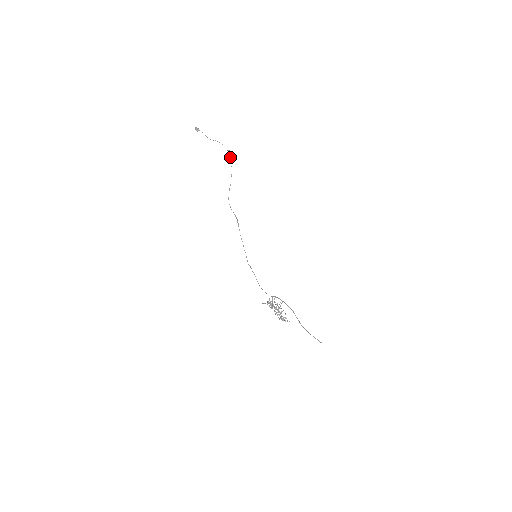
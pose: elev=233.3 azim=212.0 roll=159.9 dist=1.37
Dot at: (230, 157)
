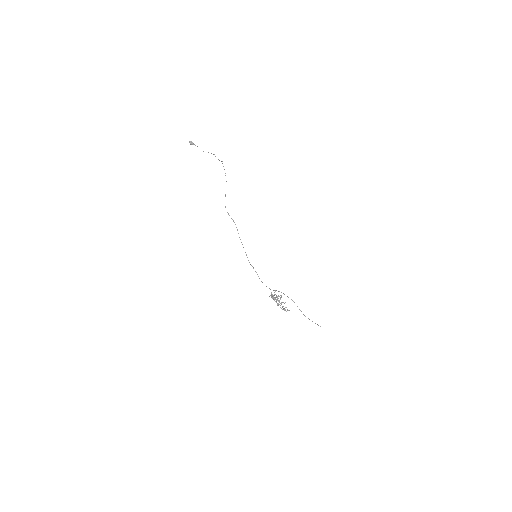
Dot at: occluded
